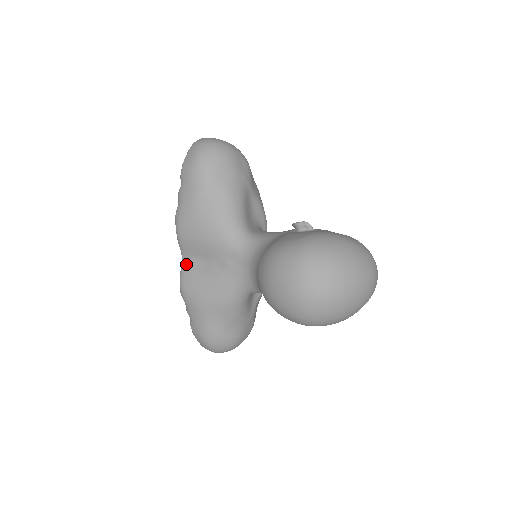
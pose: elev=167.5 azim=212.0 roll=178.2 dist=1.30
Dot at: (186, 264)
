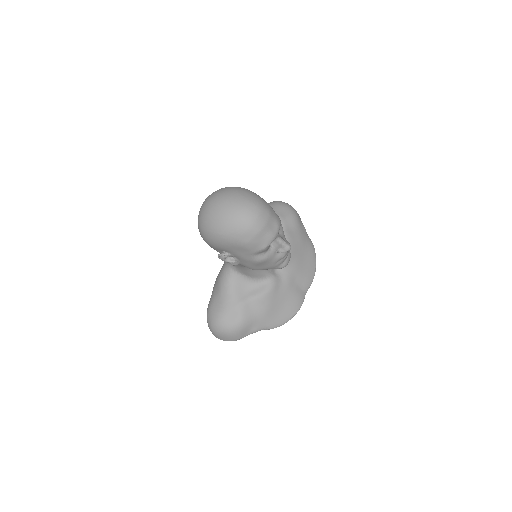
Dot at: occluded
